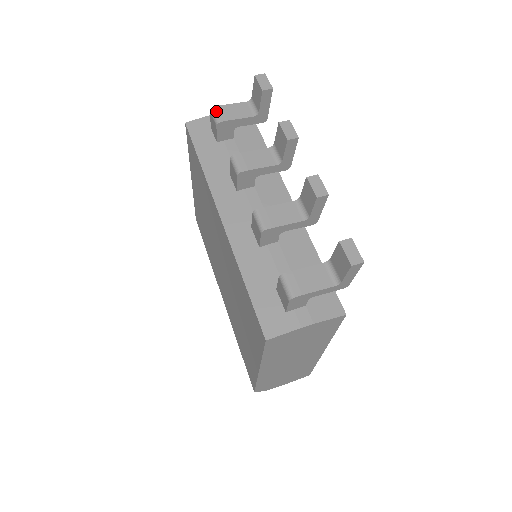
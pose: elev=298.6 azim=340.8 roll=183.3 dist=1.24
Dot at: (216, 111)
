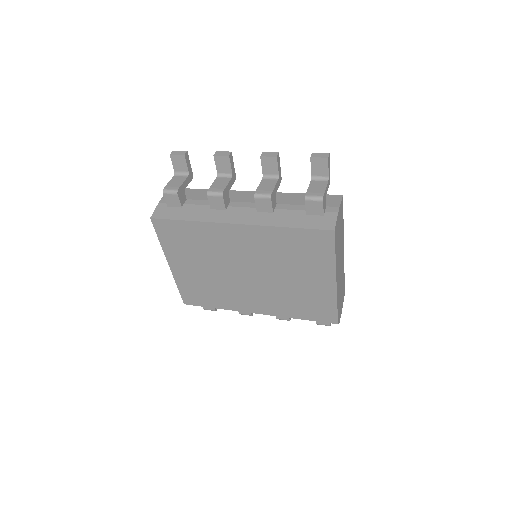
Dot at: (168, 189)
